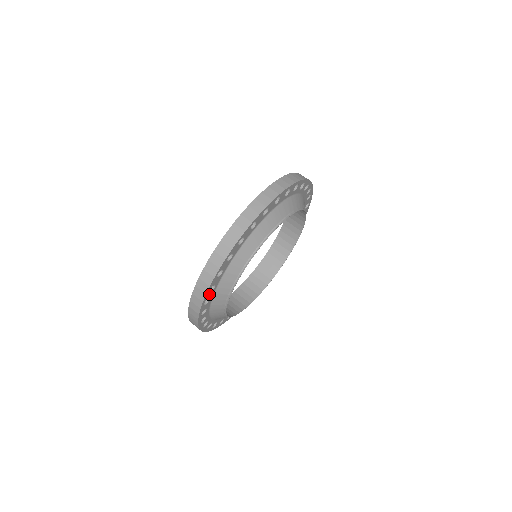
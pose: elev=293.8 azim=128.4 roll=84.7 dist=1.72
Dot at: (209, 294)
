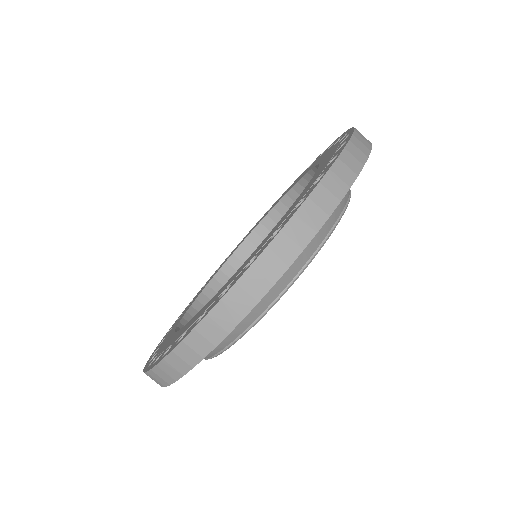
Dot at: occluded
